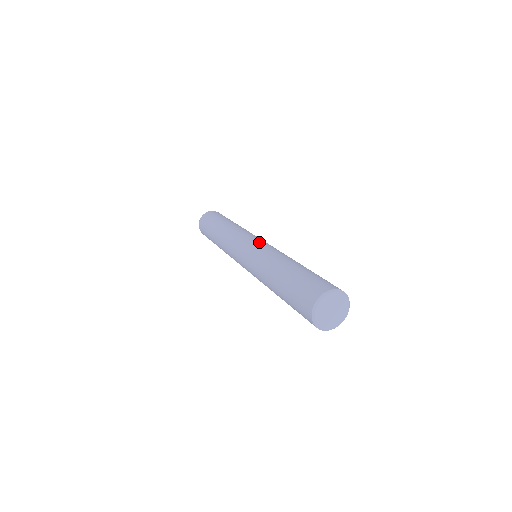
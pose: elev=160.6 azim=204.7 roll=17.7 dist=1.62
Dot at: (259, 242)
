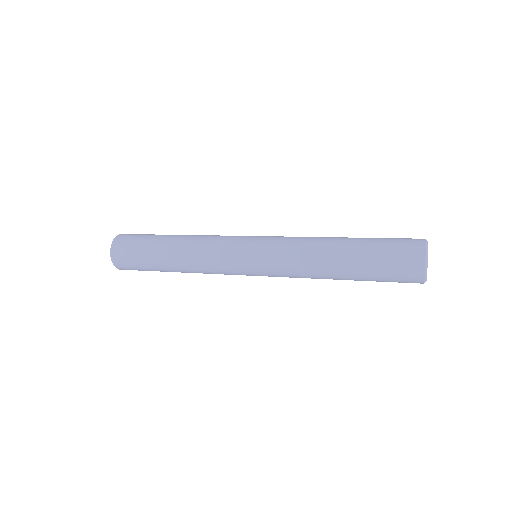
Dot at: (260, 246)
